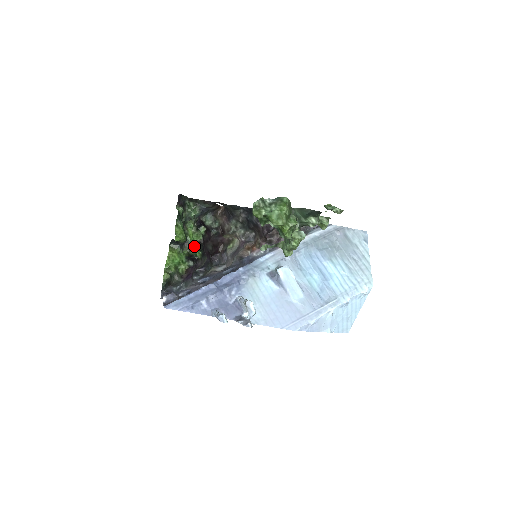
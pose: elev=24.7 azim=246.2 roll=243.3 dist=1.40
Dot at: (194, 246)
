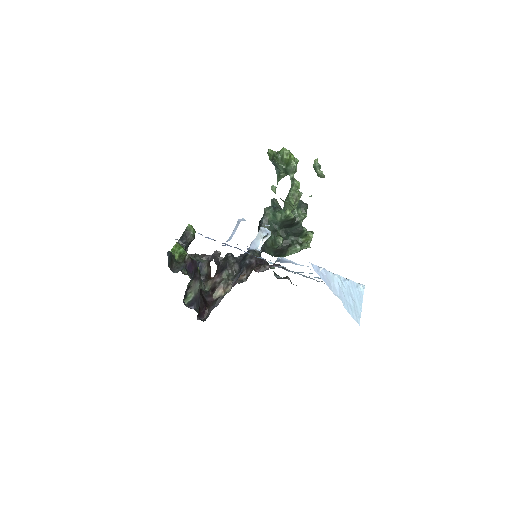
Dot at: occluded
